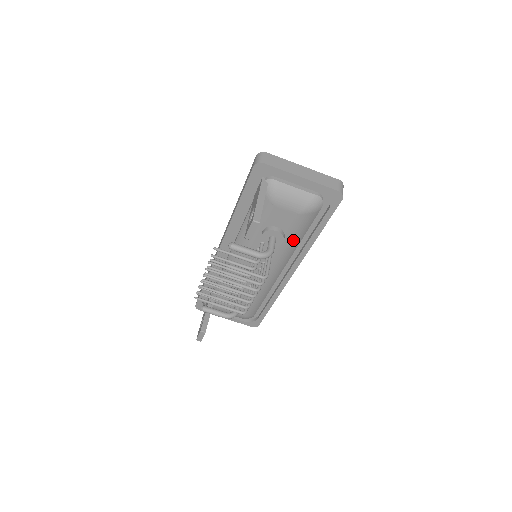
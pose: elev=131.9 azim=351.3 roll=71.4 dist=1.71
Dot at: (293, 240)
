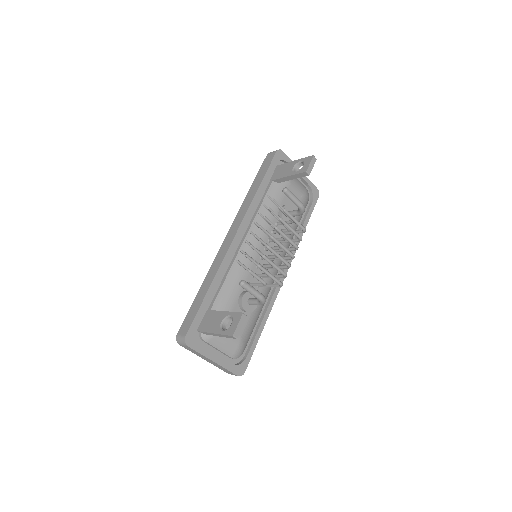
Dot at: (294, 226)
